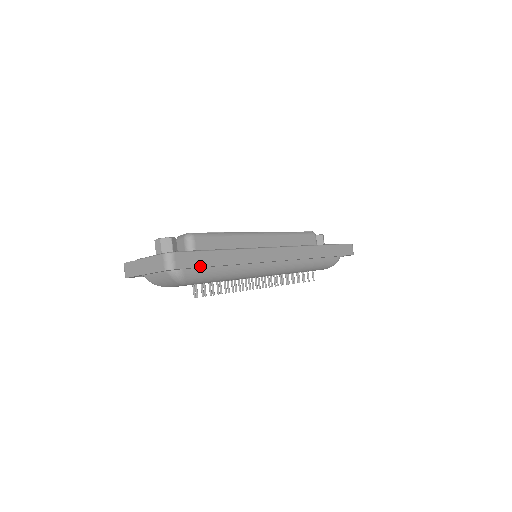
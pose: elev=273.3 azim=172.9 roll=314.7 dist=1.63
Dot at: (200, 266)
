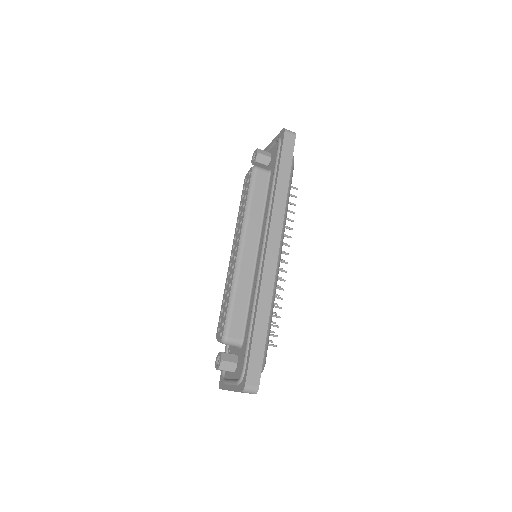
Dot at: (262, 359)
